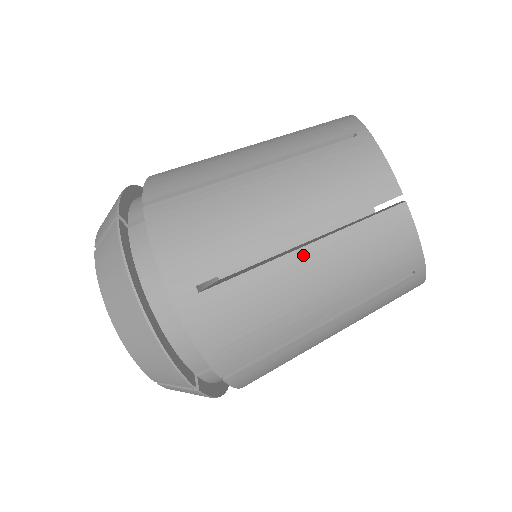
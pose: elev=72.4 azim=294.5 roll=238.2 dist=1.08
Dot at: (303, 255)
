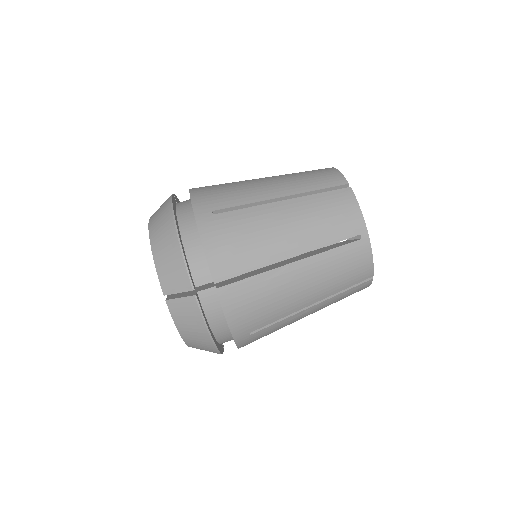
Dot at: (283, 204)
